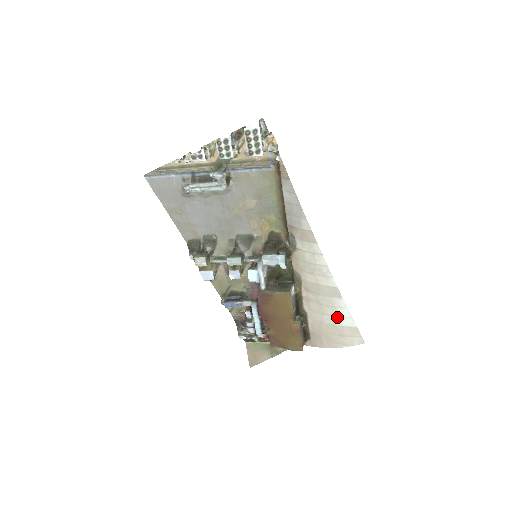
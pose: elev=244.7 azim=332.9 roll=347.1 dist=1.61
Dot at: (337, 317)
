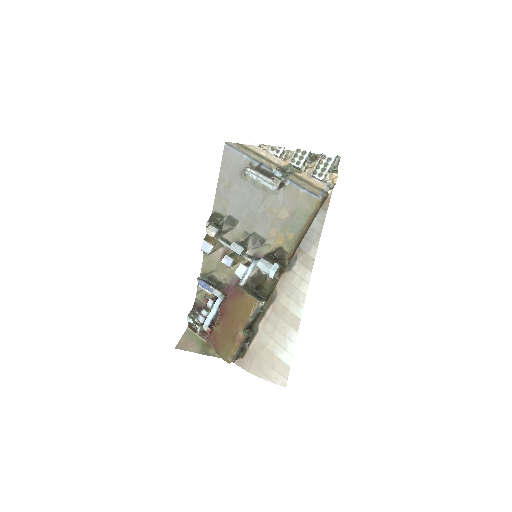
Dot at: (281, 347)
